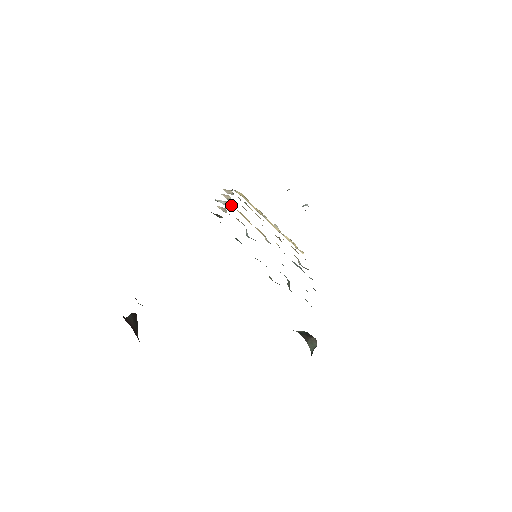
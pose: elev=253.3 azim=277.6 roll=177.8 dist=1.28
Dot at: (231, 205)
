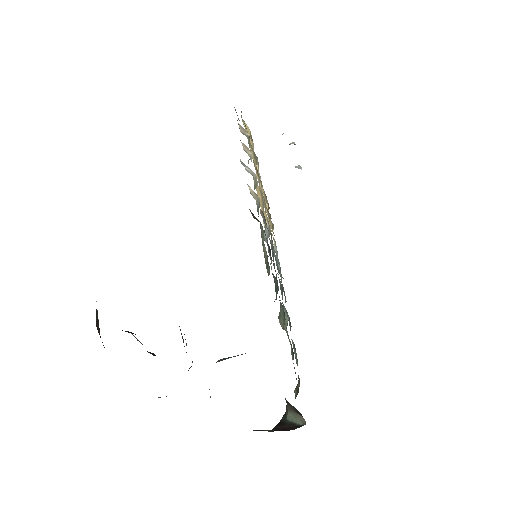
Dot at: occluded
